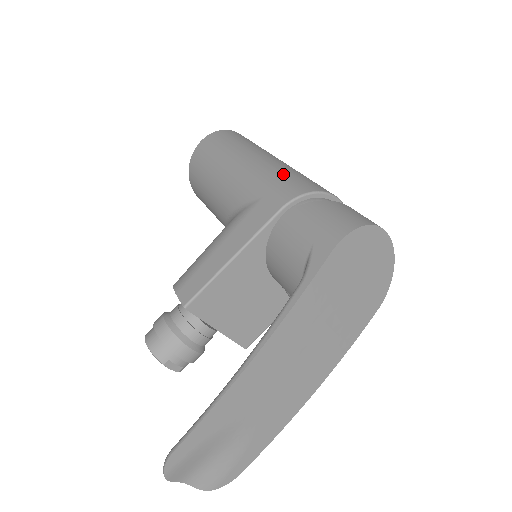
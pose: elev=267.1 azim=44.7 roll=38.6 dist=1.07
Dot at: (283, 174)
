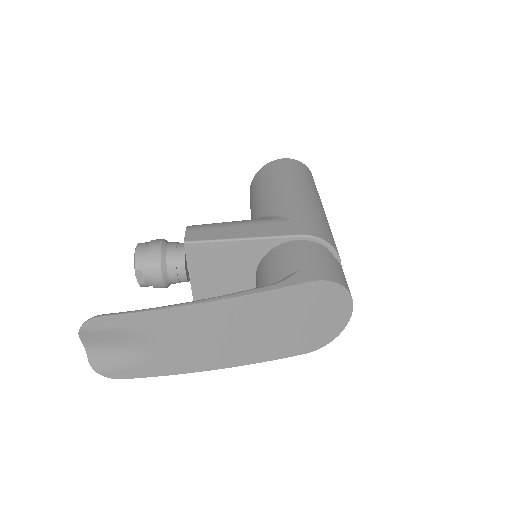
Dot at: (319, 219)
